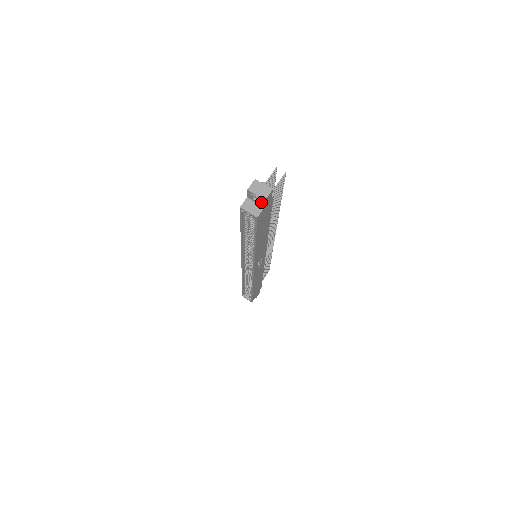
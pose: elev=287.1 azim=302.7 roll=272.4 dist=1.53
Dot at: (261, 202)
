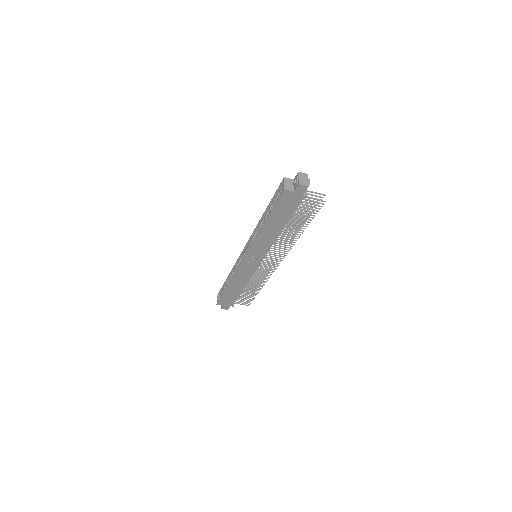
Dot at: (296, 185)
